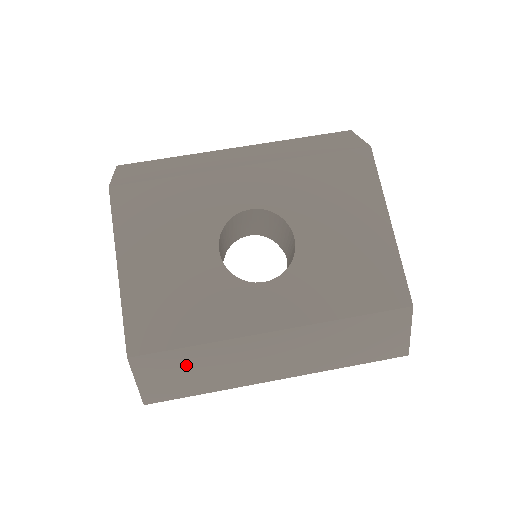
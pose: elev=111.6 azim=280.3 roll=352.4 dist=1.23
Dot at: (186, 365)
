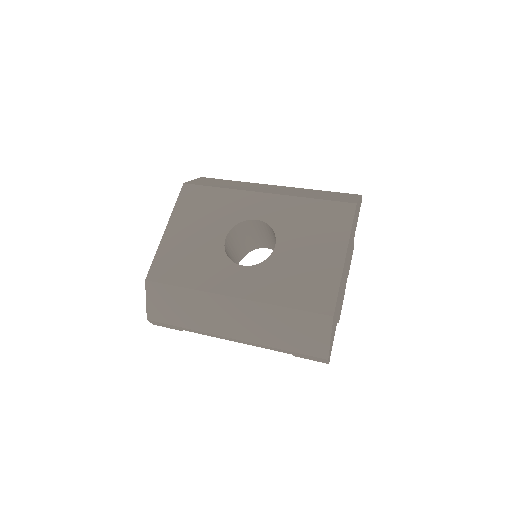
Dot at: (176, 300)
